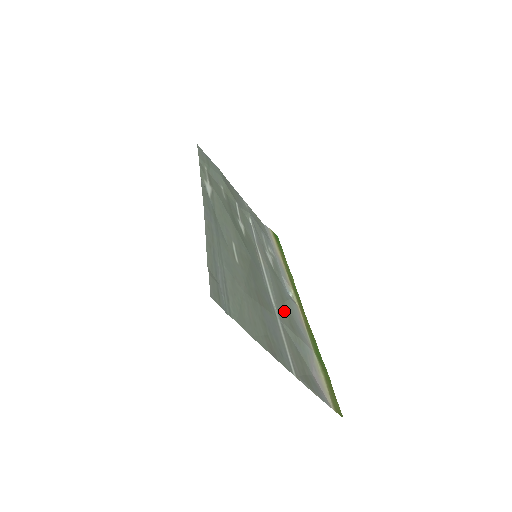
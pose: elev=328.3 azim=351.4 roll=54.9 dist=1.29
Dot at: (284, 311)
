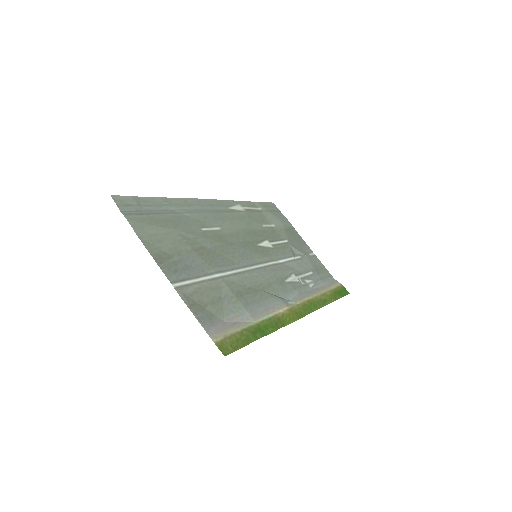
Dot at: (246, 287)
